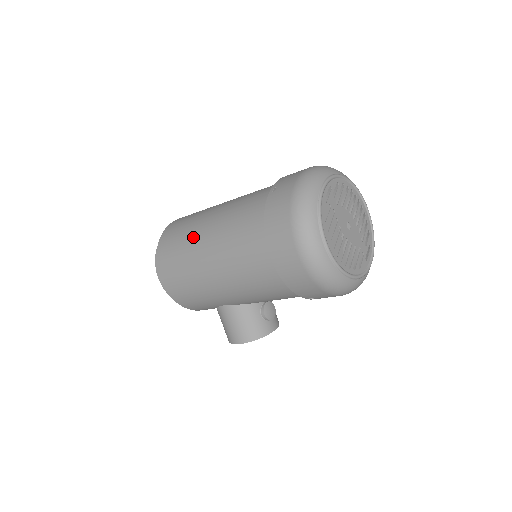
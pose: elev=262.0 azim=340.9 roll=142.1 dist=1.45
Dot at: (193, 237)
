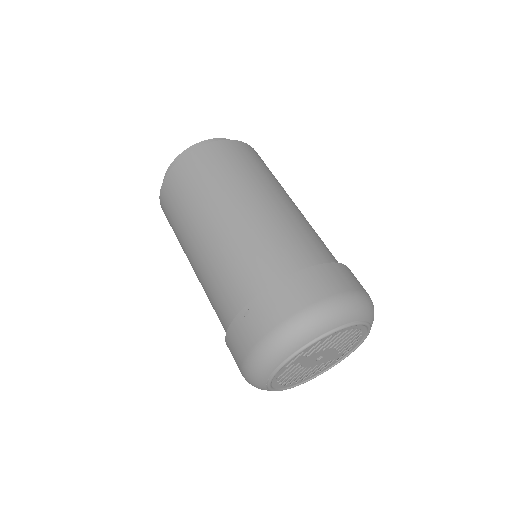
Dot at: (184, 235)
